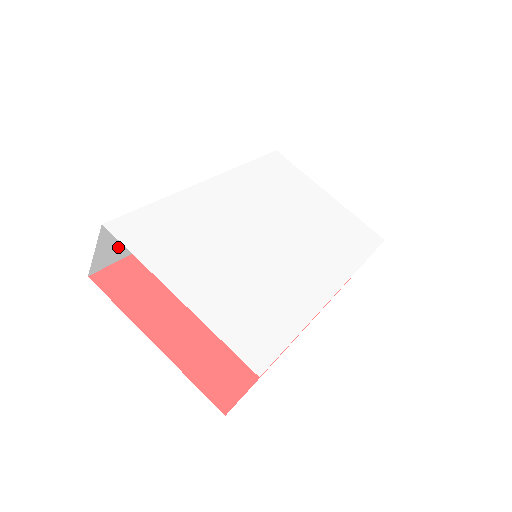
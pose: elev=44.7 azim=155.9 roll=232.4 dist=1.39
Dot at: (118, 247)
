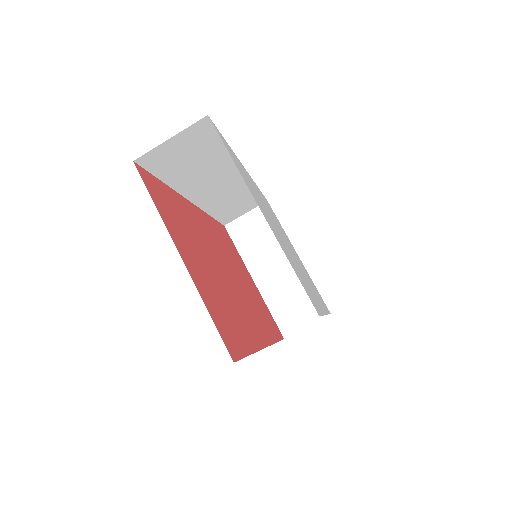
Dot at: (172, 158)
